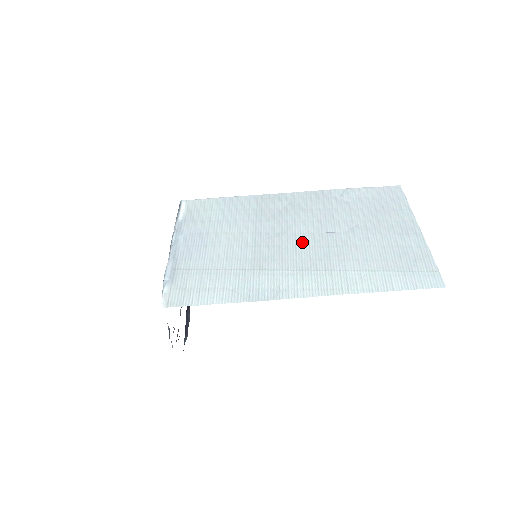
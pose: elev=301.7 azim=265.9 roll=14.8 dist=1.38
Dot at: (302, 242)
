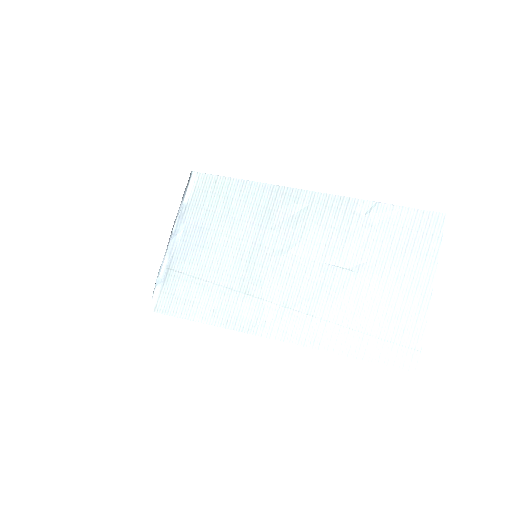
Dot at: (298, 270)
